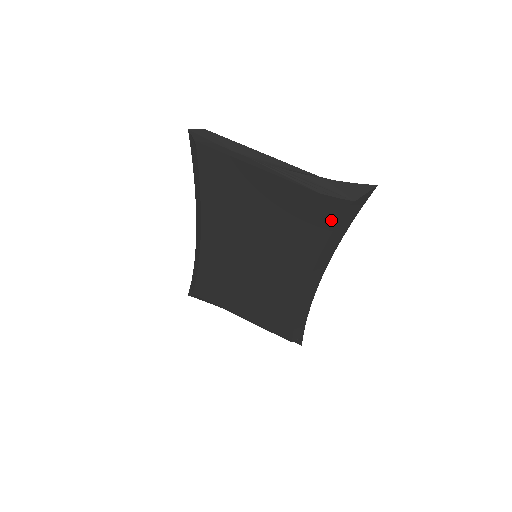
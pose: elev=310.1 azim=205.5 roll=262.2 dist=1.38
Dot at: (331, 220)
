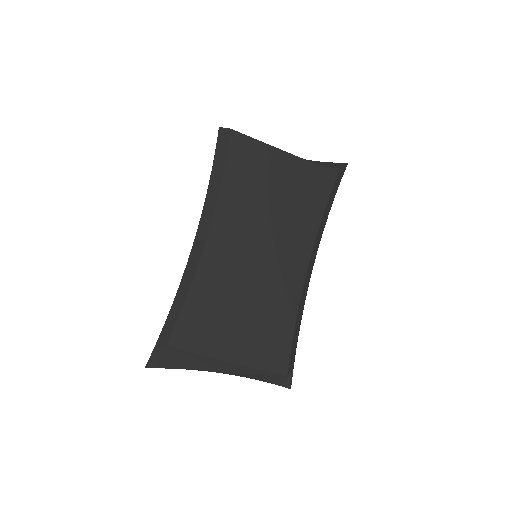
Dot at: (328, 188)
